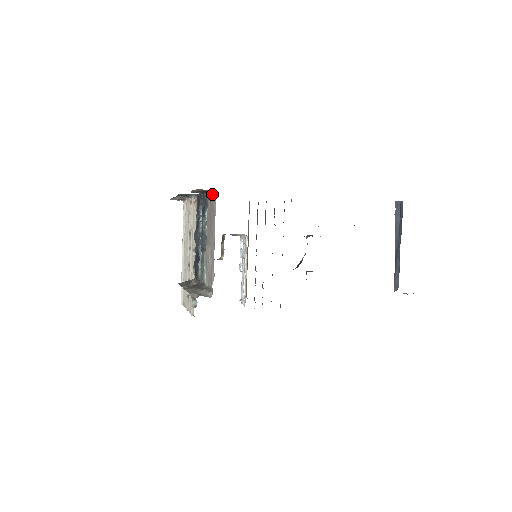
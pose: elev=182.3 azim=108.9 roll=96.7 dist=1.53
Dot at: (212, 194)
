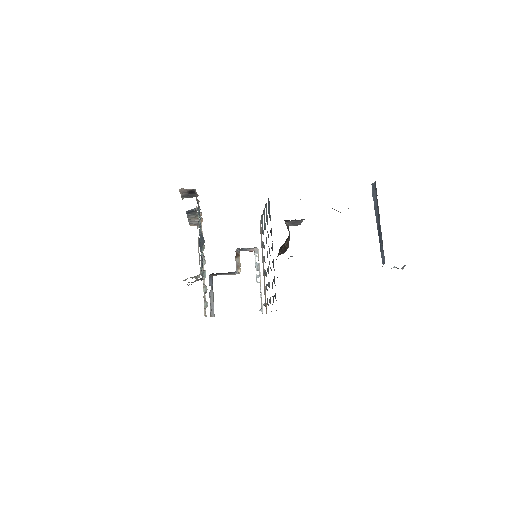
Dot at: (196, 195)
